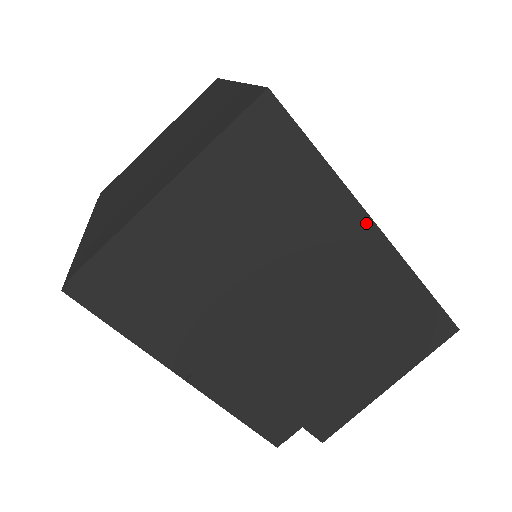
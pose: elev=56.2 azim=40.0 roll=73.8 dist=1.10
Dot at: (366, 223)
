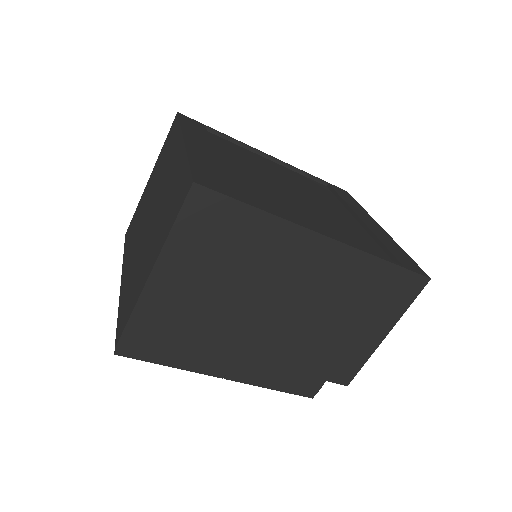
Dot at: (314, 237)
